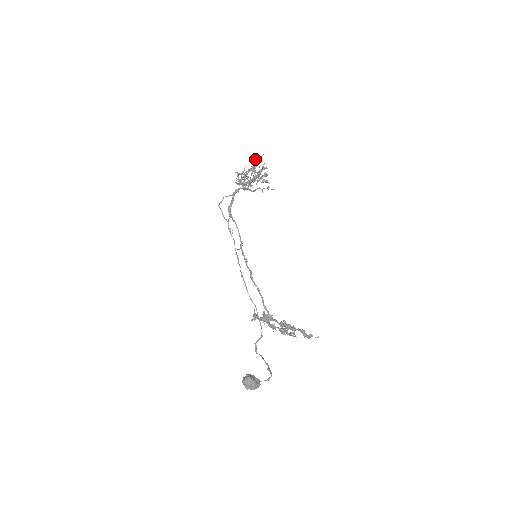
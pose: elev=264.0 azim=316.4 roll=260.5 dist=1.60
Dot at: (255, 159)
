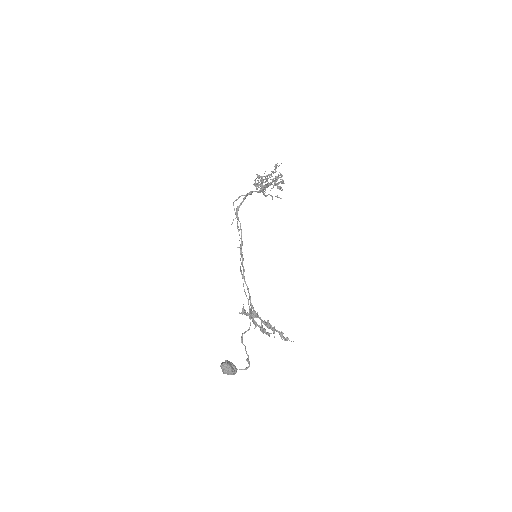
Dot at: (274, 166)
